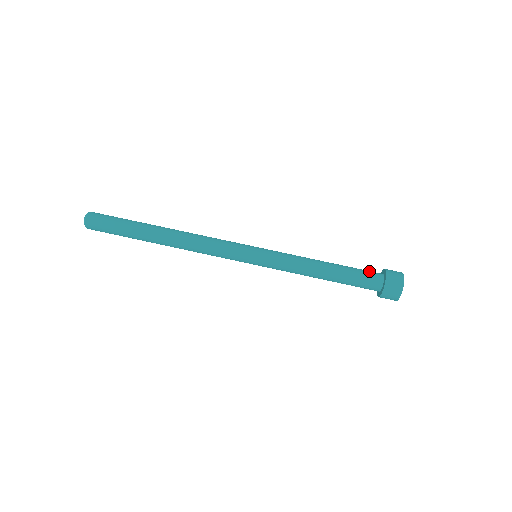
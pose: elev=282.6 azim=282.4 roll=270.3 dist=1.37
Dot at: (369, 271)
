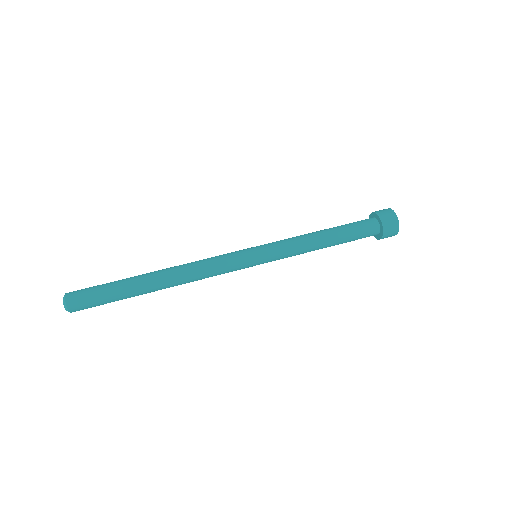
Dot at: (361, 220)
